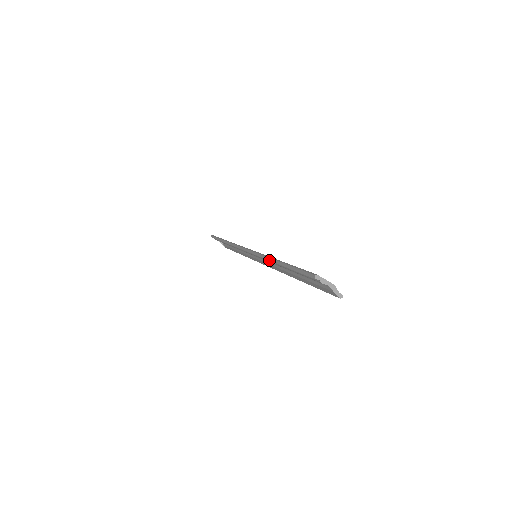
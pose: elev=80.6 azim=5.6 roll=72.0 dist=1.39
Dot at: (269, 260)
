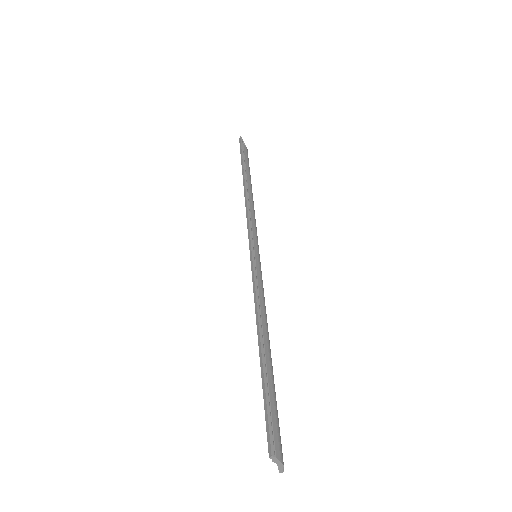
Dot at: (256, 320)
